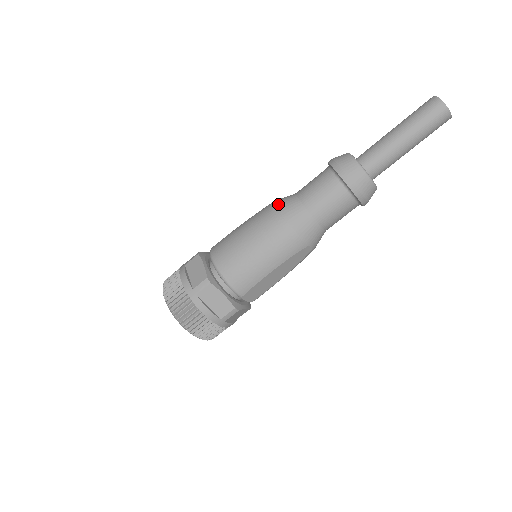
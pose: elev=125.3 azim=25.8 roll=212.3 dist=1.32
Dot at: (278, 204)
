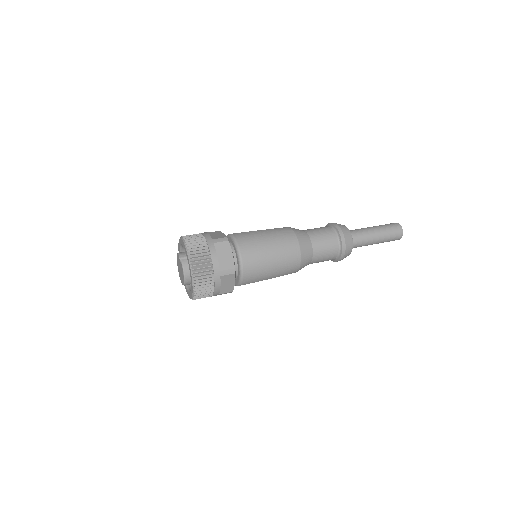
Dot at: (299, 239)
